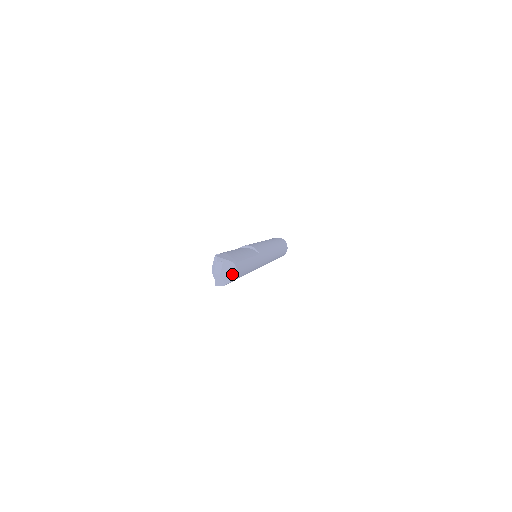
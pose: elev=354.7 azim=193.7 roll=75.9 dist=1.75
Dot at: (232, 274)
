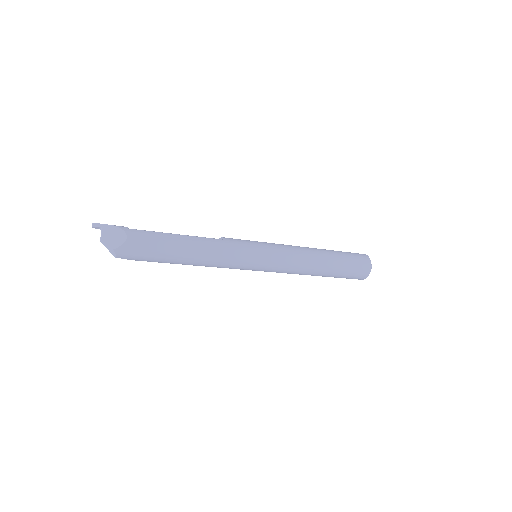
Dot at: (121, 238)
